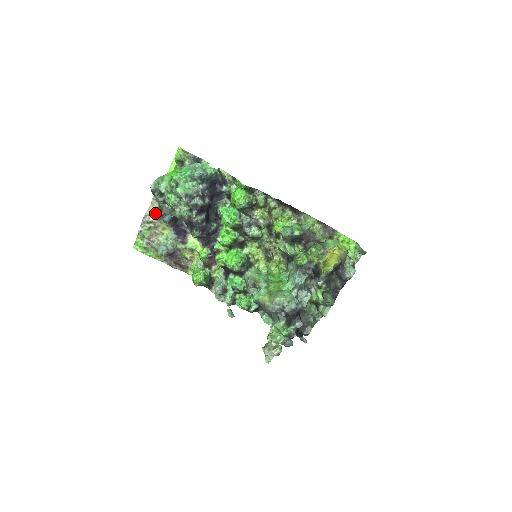
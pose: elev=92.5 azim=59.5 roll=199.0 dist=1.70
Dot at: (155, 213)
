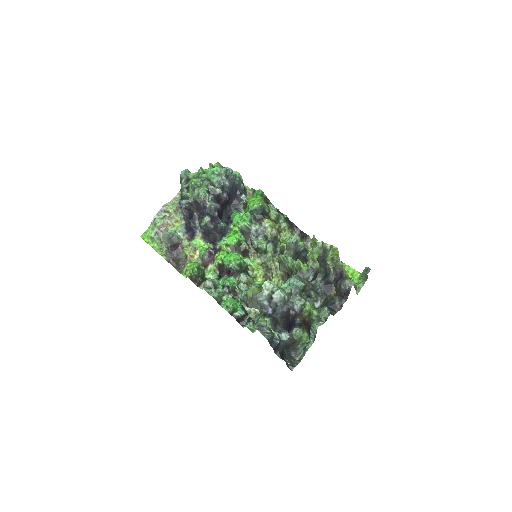
Dot at: (175, 205)
